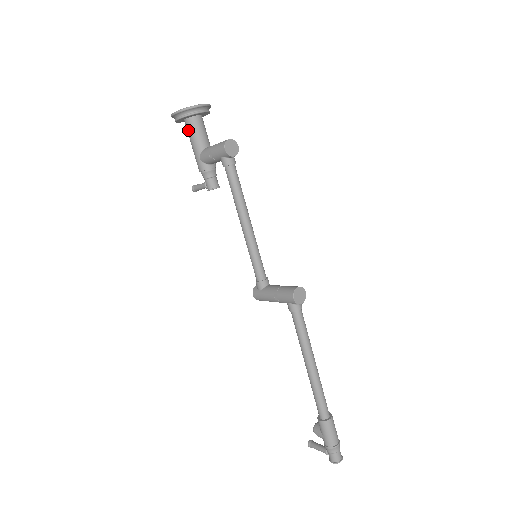
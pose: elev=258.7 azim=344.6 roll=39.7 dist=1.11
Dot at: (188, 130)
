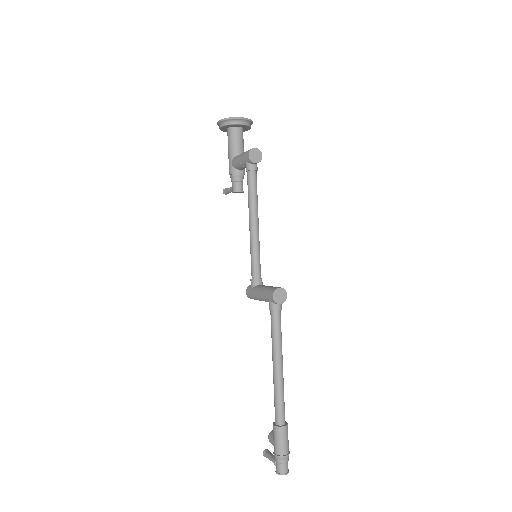
Dot at: (228, 138)
